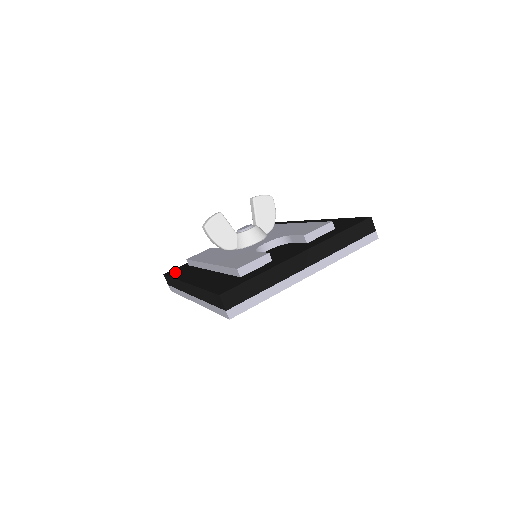
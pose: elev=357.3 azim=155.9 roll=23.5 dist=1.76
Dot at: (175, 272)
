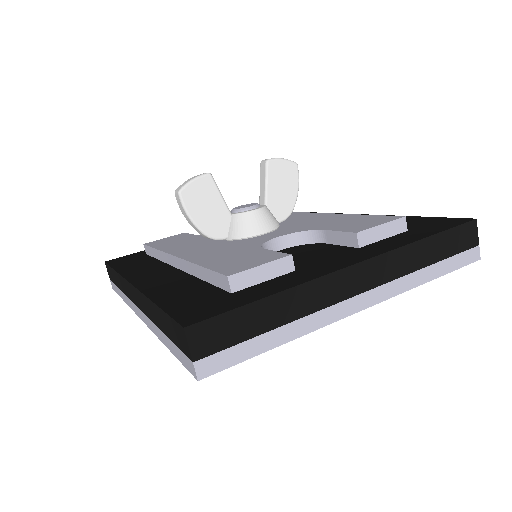
Dot at: (122, 261)
